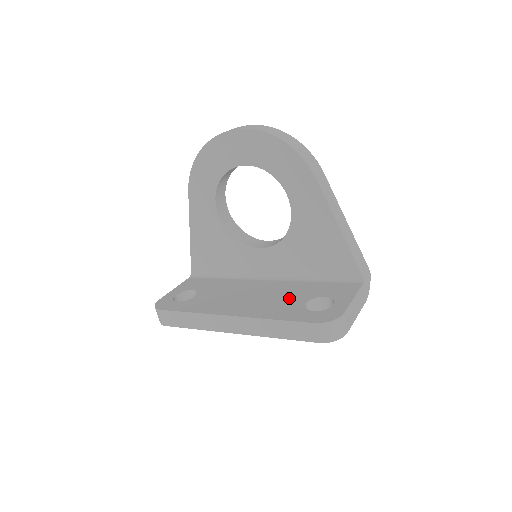
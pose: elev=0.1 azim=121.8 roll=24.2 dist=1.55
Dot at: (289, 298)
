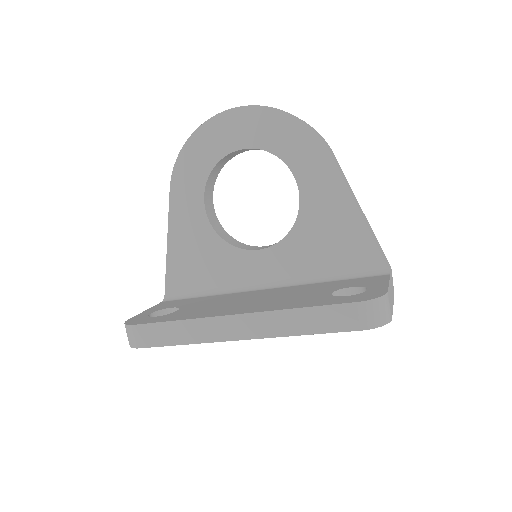
Dot at: (306, 294)
